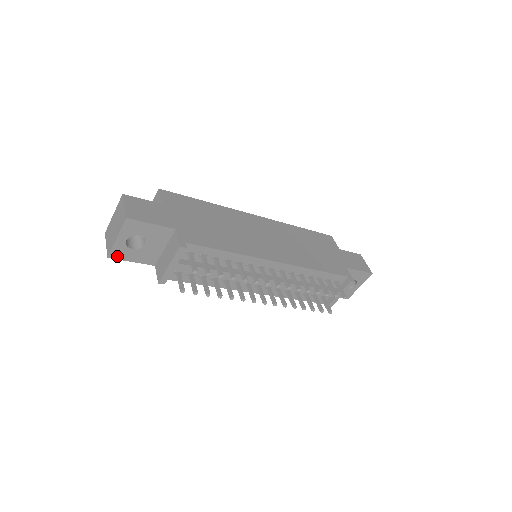
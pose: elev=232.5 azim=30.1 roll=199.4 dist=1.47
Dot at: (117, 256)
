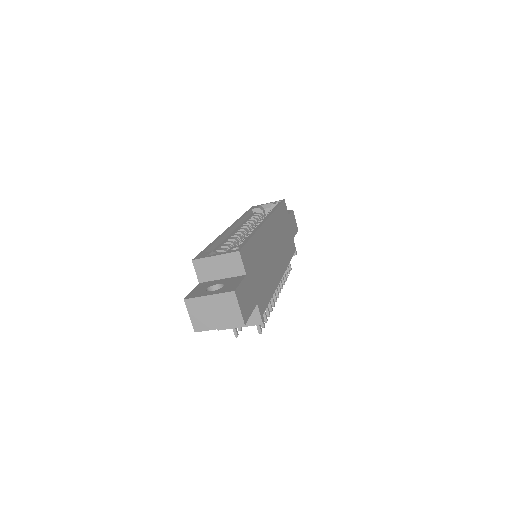
Dot at: occluded
